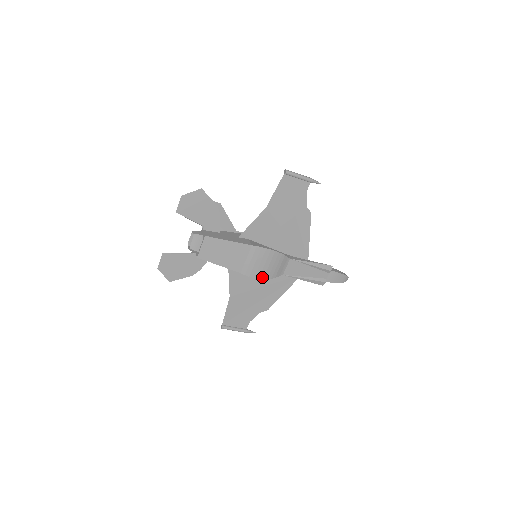
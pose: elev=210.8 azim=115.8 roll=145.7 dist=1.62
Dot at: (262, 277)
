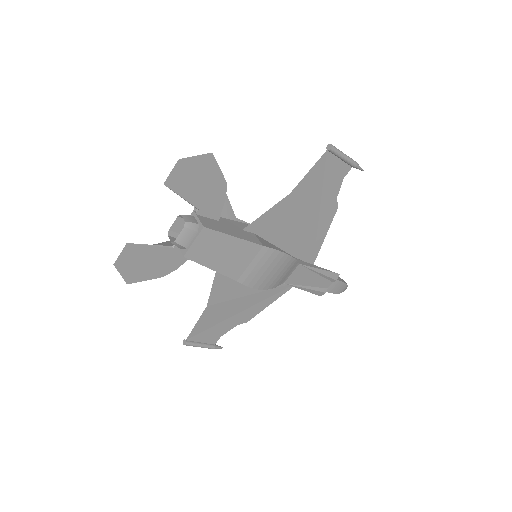
Dot at: (262, 287)
